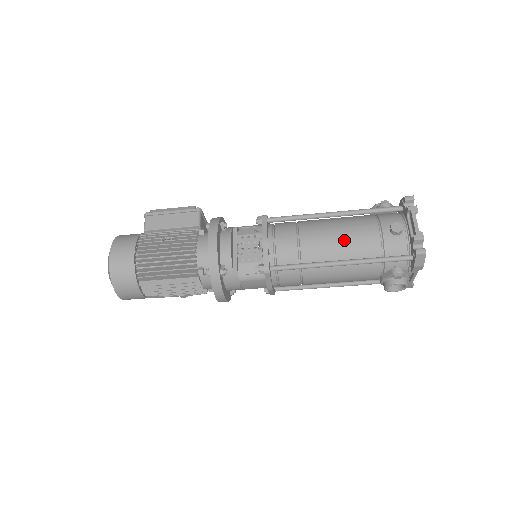
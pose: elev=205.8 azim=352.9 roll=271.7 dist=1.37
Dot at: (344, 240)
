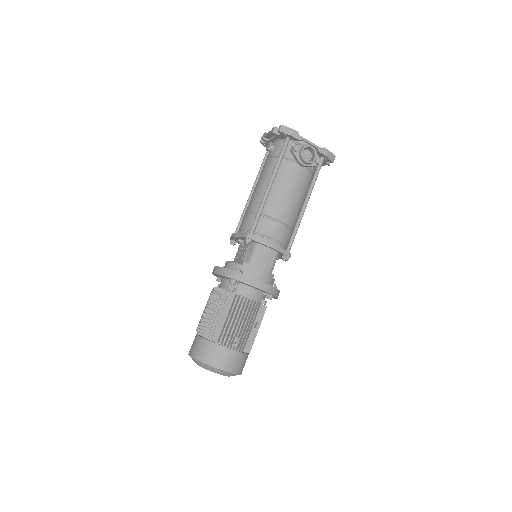
Dot at: (261, 182)
